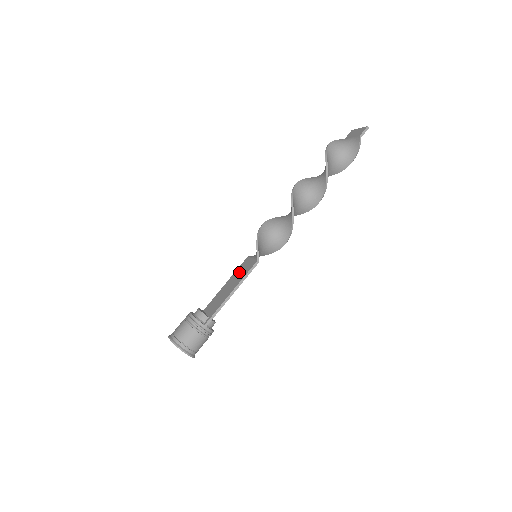
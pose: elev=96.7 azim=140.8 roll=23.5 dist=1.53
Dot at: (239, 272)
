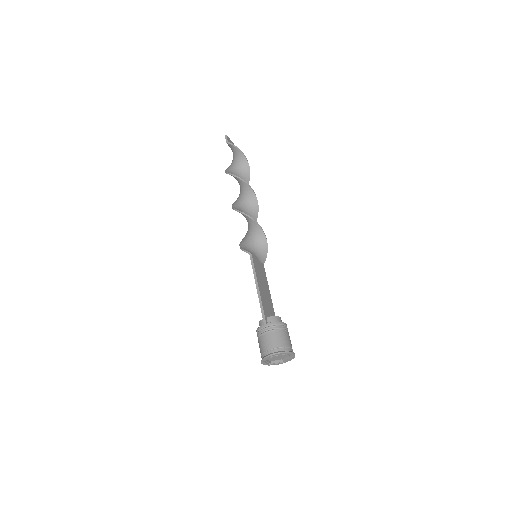
Dot at: occluded
